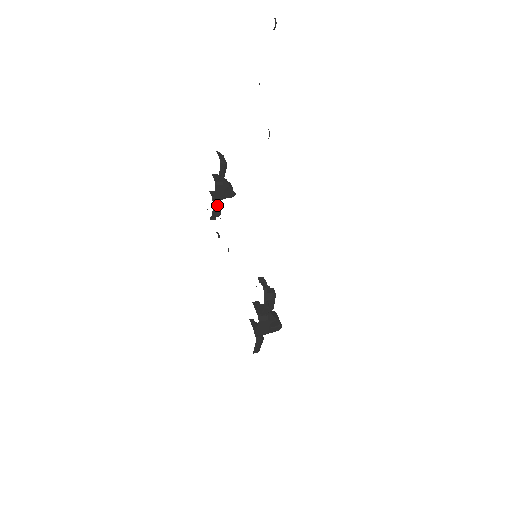
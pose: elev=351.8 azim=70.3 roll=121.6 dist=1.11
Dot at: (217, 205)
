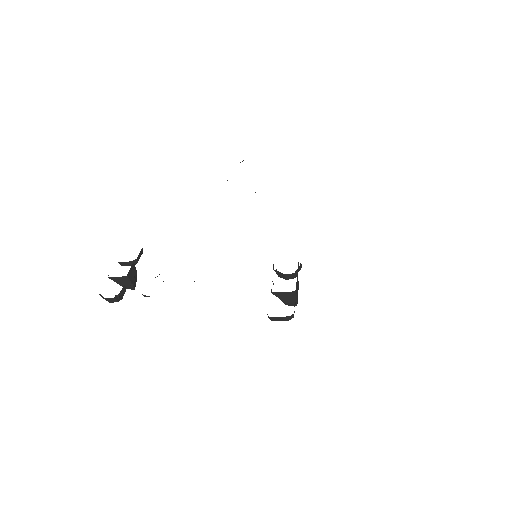
Dot at: occluded
